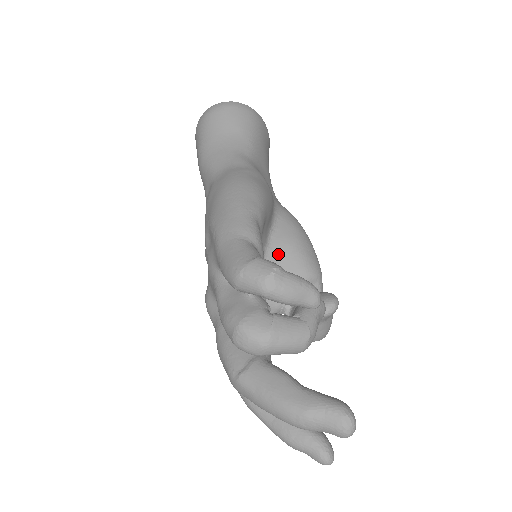
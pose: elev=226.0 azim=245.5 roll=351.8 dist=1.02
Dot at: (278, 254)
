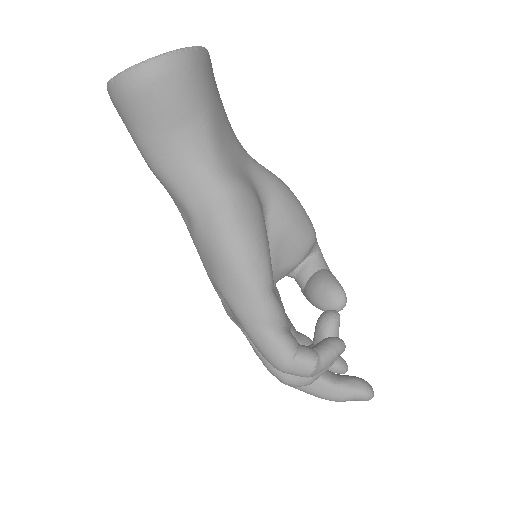
Dot at: (277, 248)
